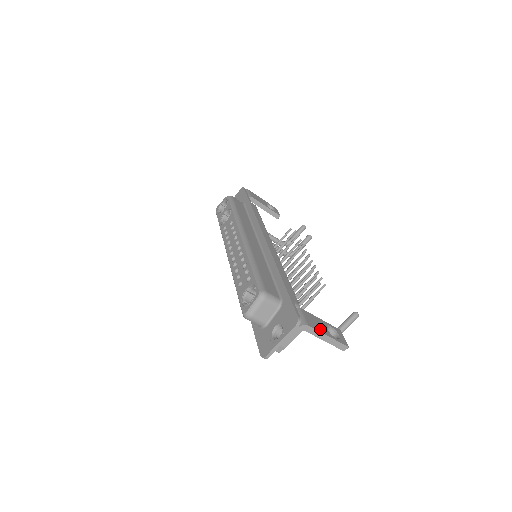
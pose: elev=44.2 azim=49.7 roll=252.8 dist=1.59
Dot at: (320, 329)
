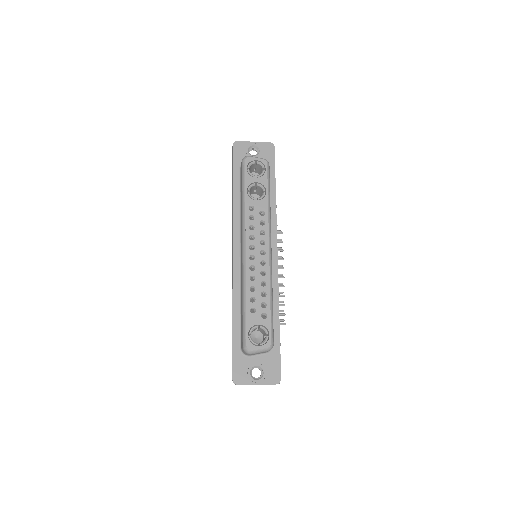
Dot at: occluded
